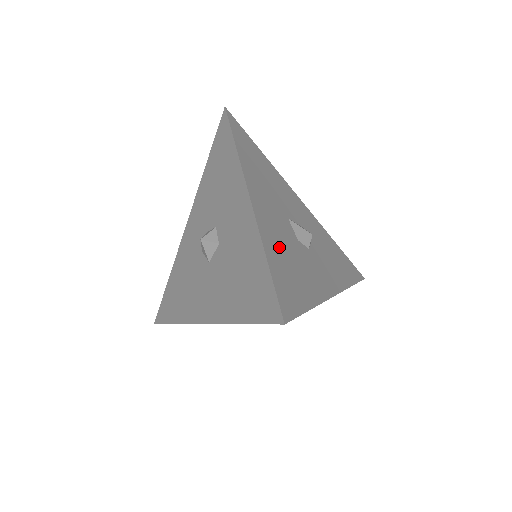
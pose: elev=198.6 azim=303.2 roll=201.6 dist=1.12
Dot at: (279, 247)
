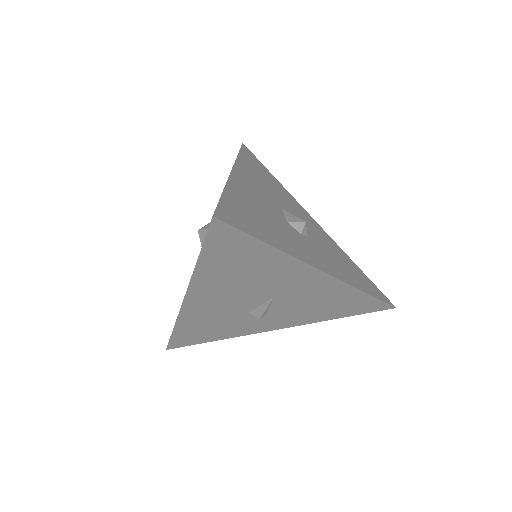
Dot at: (250, 203)
